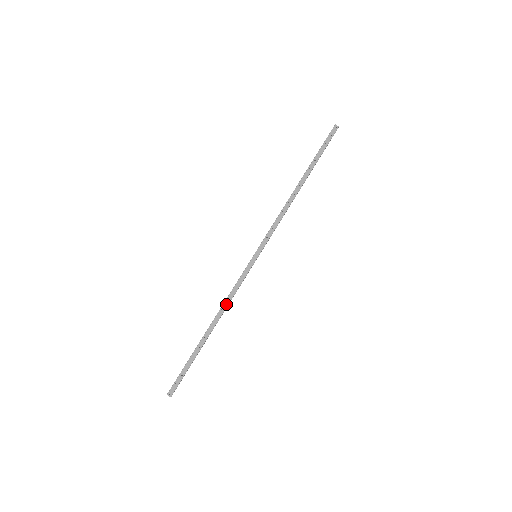
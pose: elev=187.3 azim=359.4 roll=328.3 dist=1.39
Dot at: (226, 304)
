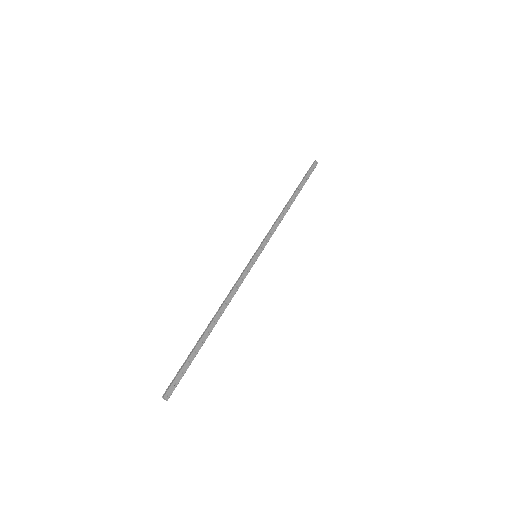
Dot at: (230, 299)
